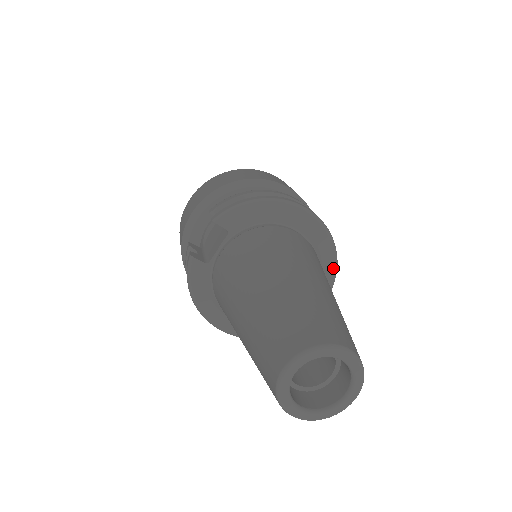
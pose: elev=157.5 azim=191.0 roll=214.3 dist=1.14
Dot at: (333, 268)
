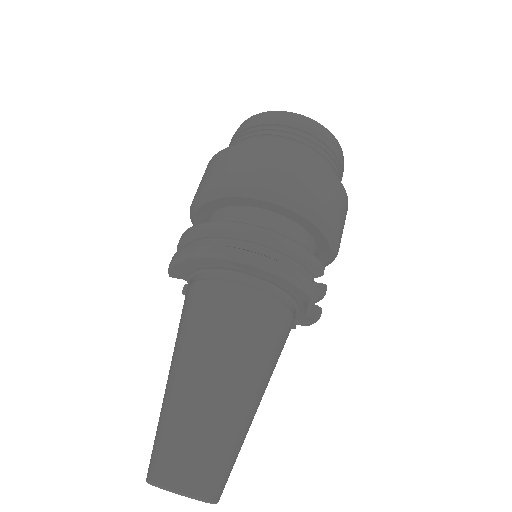
Dot at: (297, 289)
